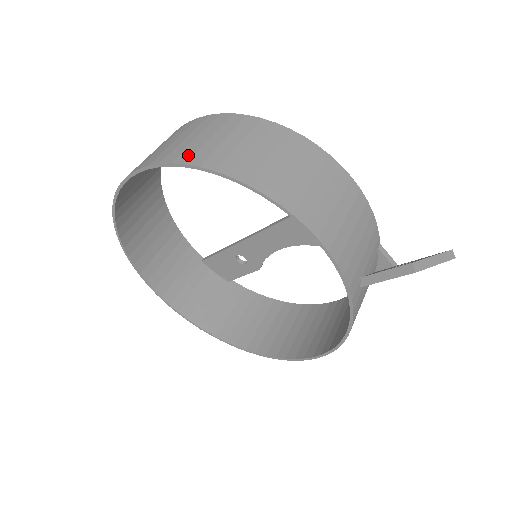
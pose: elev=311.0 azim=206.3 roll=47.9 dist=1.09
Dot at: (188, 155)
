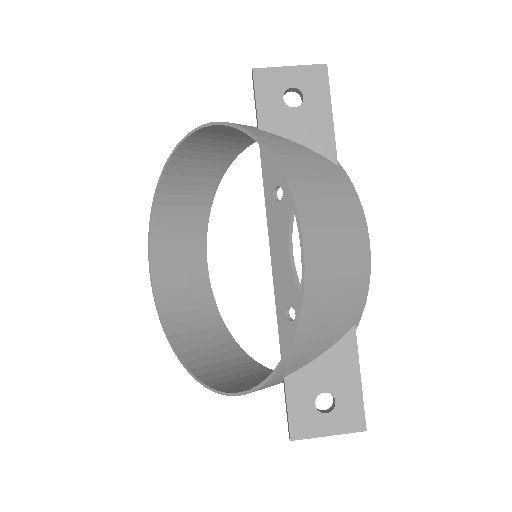
Dot at: (161, 206)
